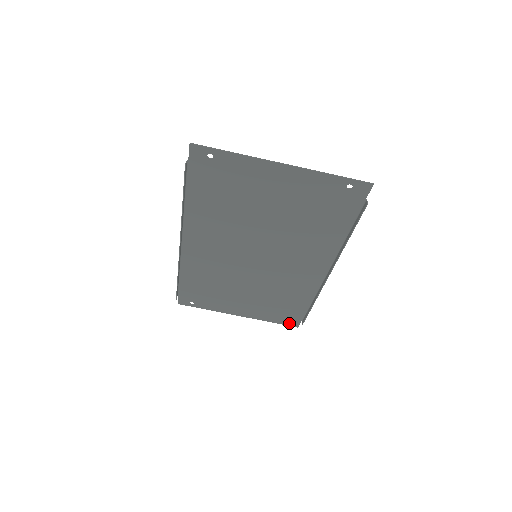
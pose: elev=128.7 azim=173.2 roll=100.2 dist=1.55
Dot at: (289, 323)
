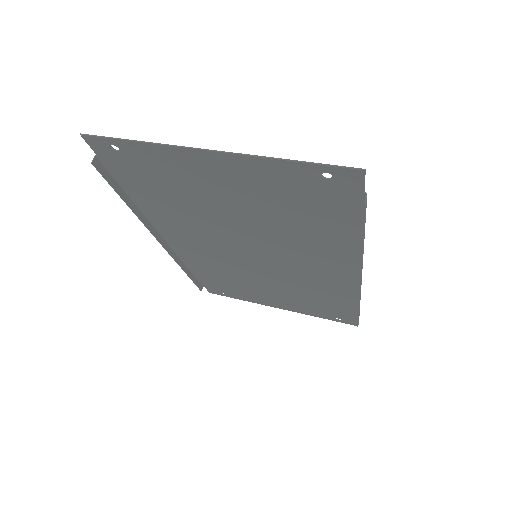
Dot at: (343, 321)
